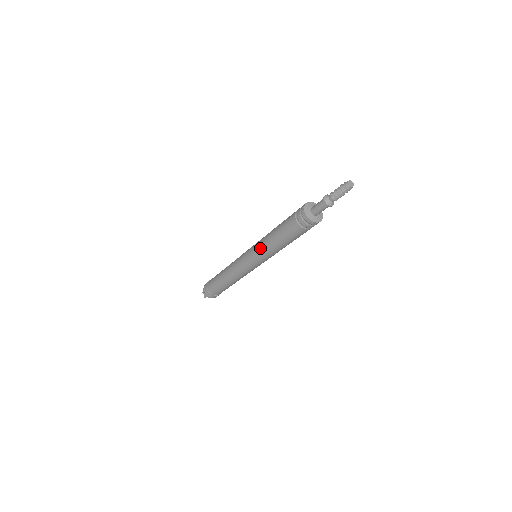
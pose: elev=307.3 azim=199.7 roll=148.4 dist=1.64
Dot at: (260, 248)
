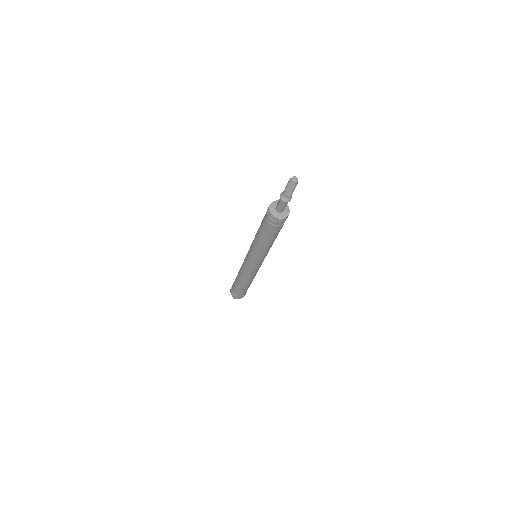
Dot at: (252, 246)
